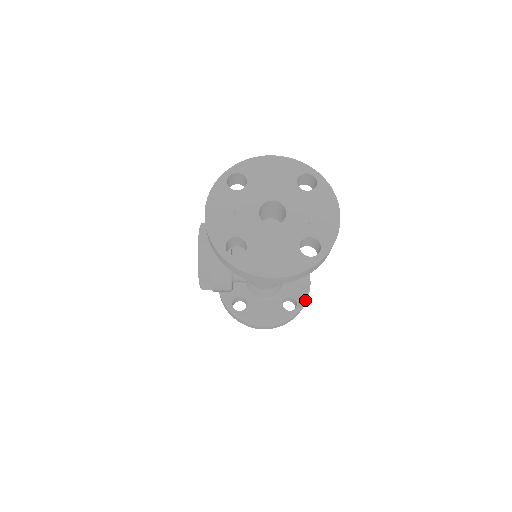
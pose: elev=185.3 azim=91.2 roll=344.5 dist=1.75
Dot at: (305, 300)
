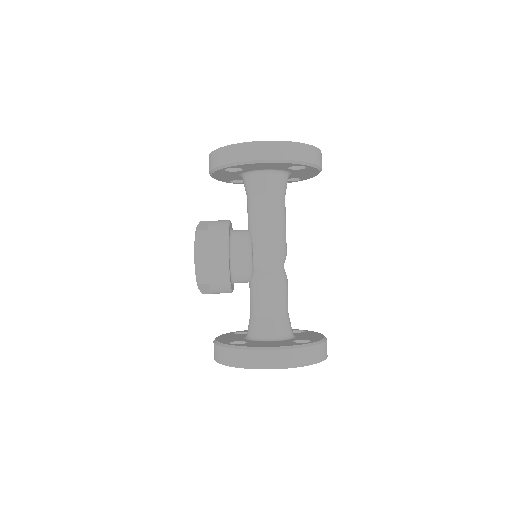
Dot at: (322, 341)
